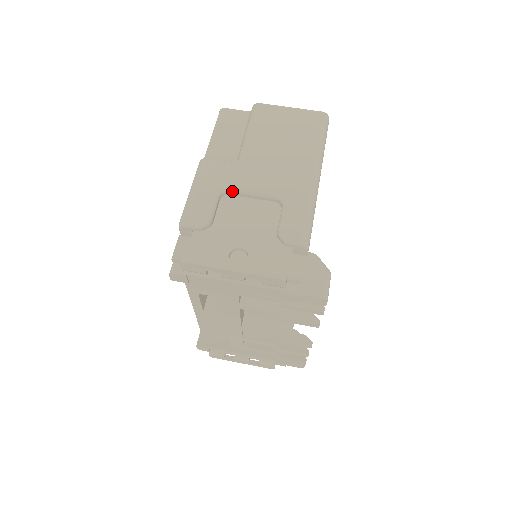
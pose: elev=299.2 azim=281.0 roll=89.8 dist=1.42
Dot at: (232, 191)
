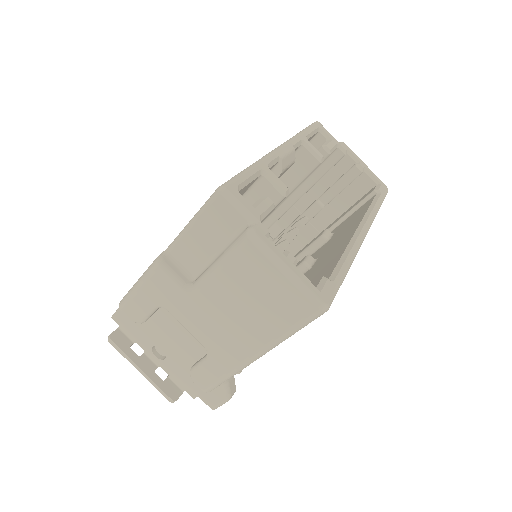
Dot at: (170, 313)
